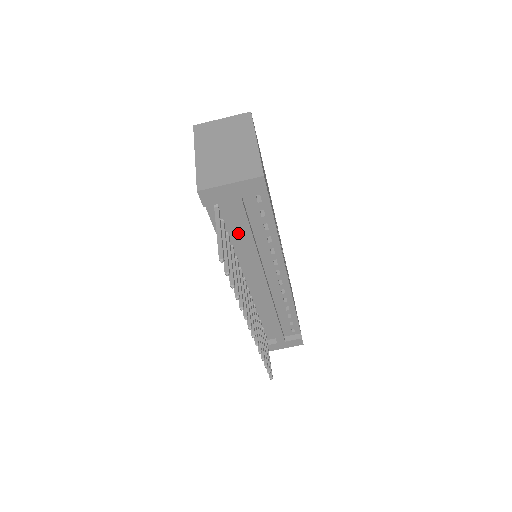
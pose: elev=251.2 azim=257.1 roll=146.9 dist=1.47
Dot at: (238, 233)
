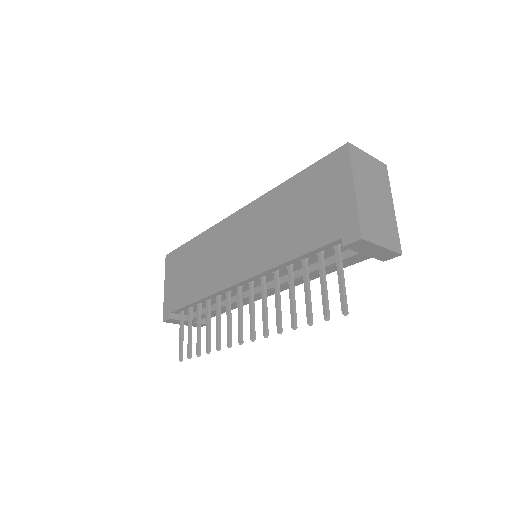
Dot at: (313, 262)
